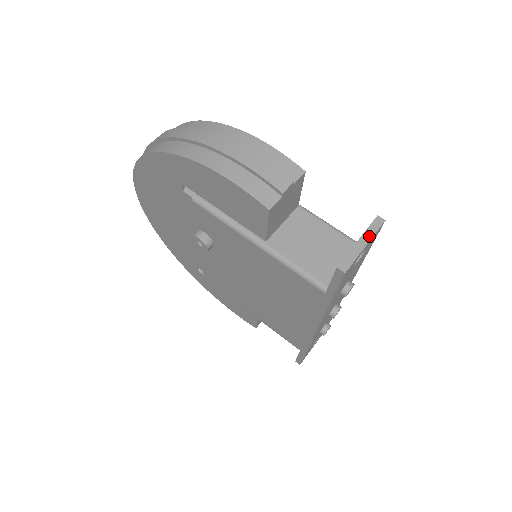
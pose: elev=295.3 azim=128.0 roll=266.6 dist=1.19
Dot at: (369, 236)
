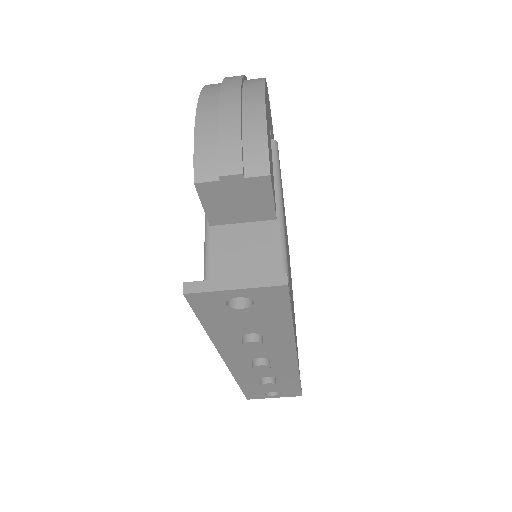
Dot at: (251, 284)
